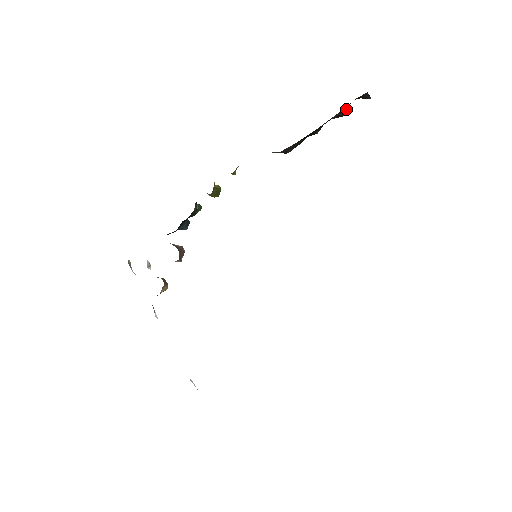
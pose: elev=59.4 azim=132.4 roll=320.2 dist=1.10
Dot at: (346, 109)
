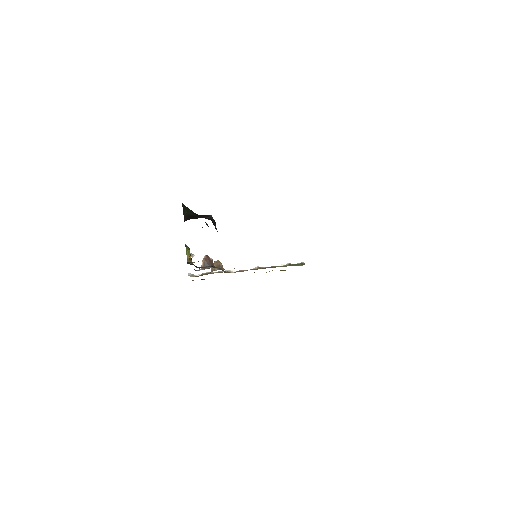
Dot at: (215, 227)
